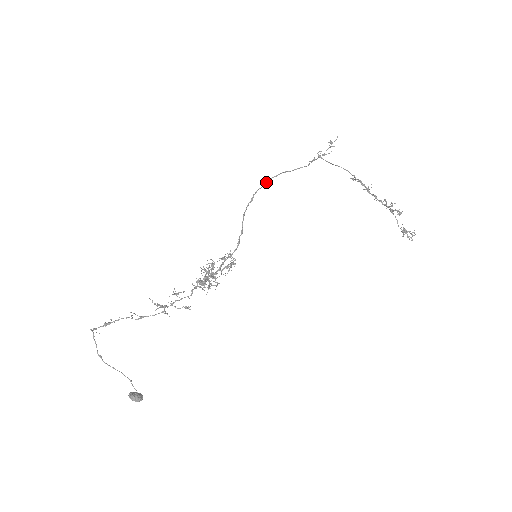
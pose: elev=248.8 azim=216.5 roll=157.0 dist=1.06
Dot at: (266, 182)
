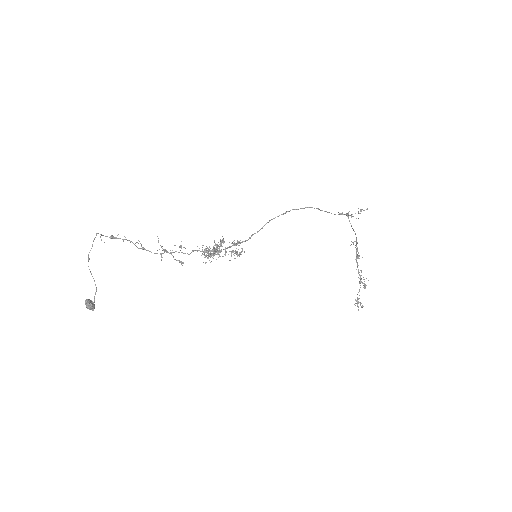
Dot at: (301, 208)
